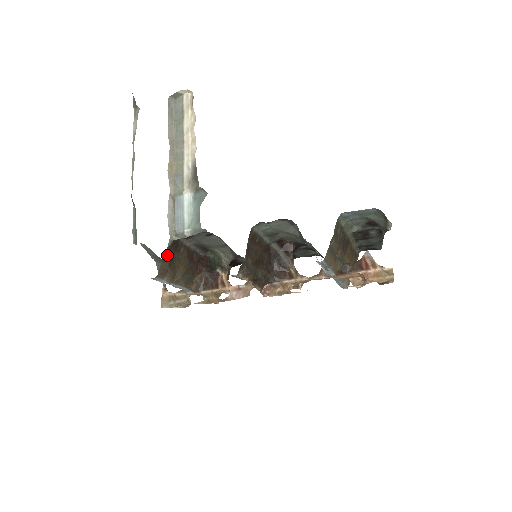
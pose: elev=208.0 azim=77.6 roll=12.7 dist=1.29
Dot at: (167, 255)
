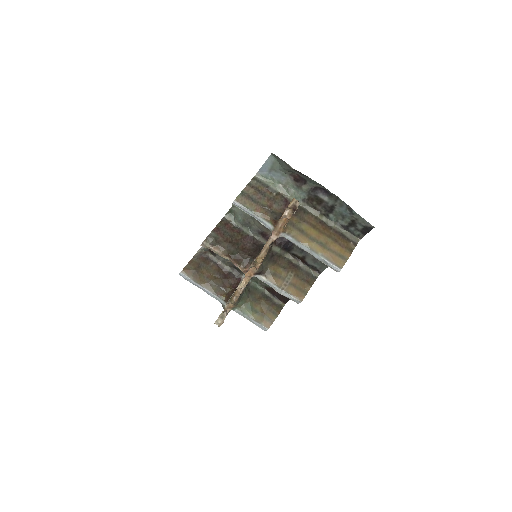
Dot at: (194, 261)
